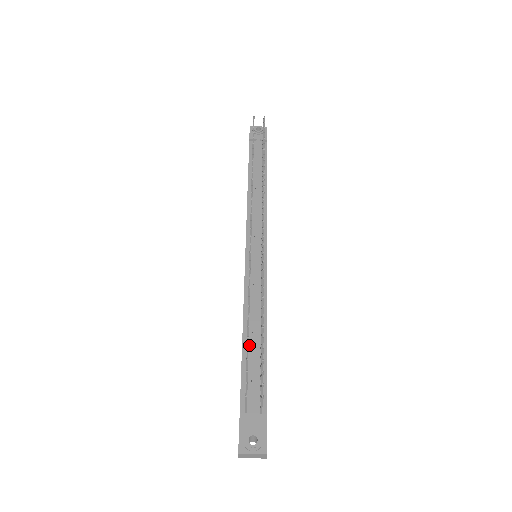
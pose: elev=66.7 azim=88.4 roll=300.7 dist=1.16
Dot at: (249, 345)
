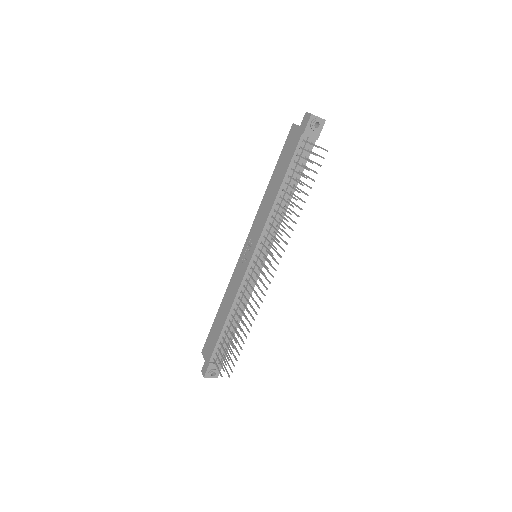
Dot at: (228, 325)
